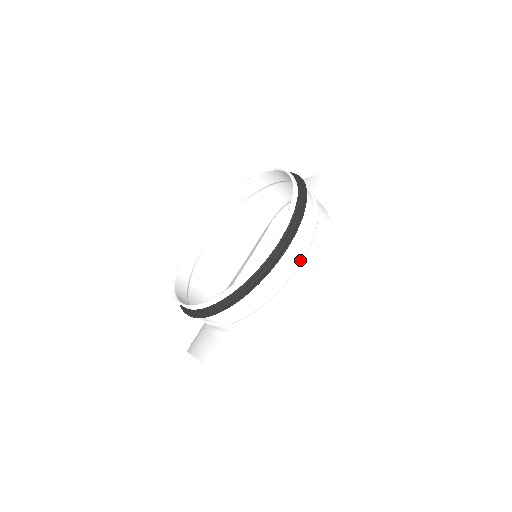
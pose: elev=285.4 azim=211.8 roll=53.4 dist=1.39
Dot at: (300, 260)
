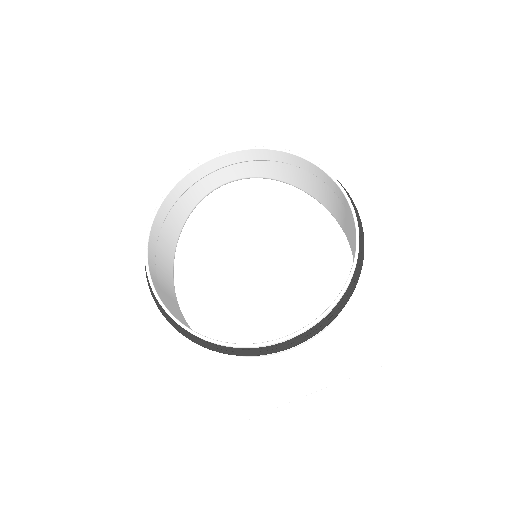
Dot at: occluded
